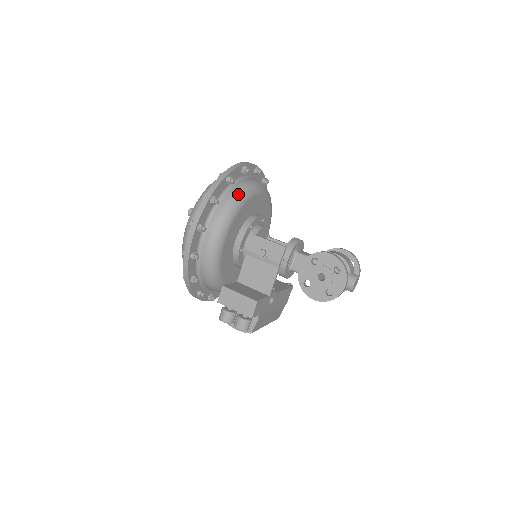
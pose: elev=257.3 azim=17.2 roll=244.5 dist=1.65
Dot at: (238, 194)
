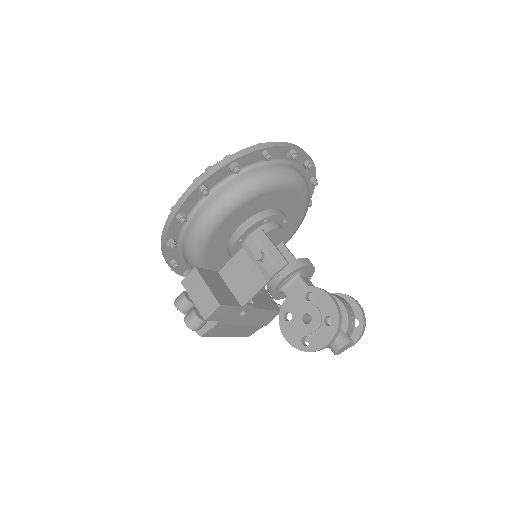
Dot at: (267, 176)
